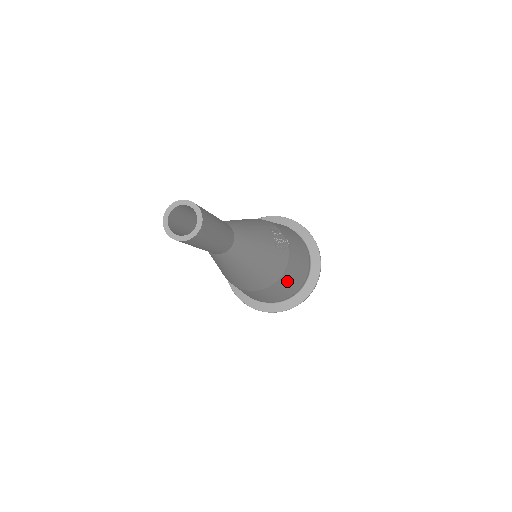
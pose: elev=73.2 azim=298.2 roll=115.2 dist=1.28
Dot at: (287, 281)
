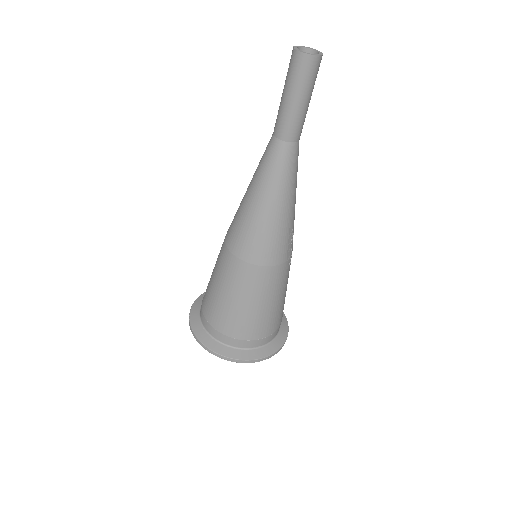
Dot at: (259, 291)
